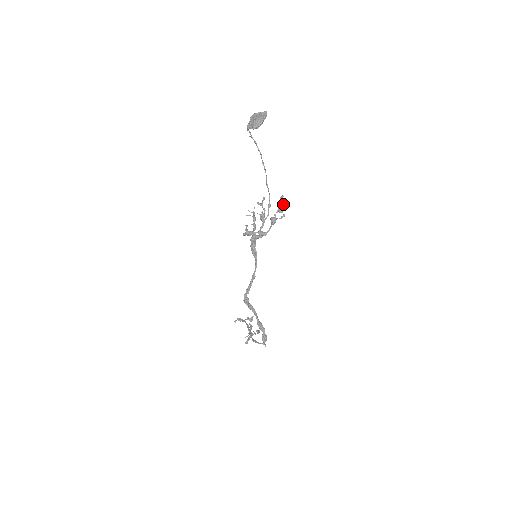
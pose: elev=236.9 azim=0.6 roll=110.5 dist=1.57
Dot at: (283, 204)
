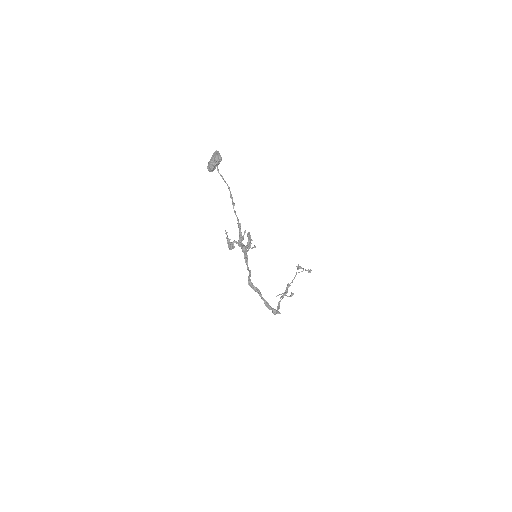
Dot at: occluded
